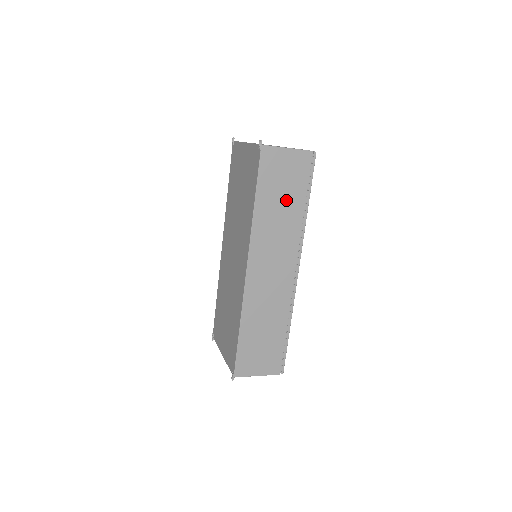
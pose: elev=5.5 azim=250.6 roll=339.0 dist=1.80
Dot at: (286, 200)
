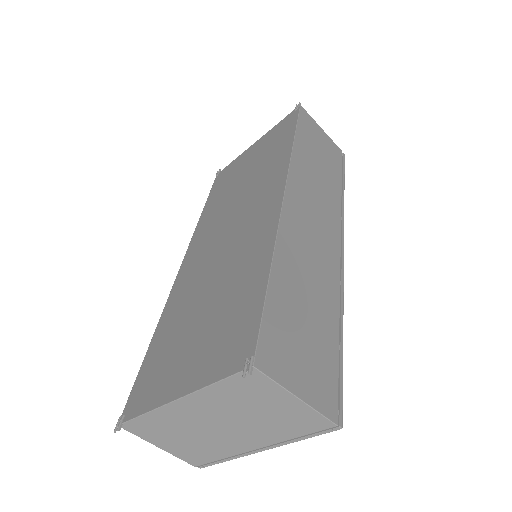
Dot at: (324, 165)
